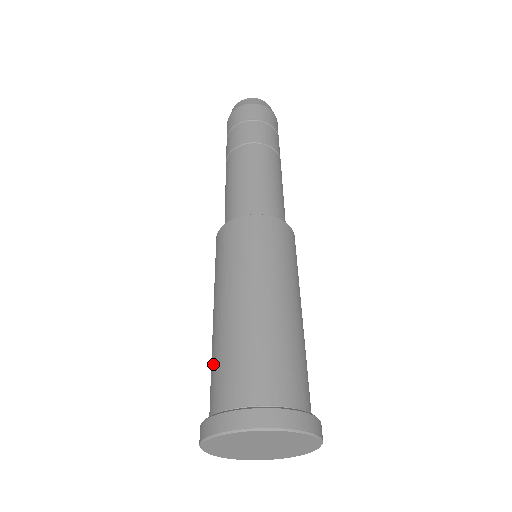
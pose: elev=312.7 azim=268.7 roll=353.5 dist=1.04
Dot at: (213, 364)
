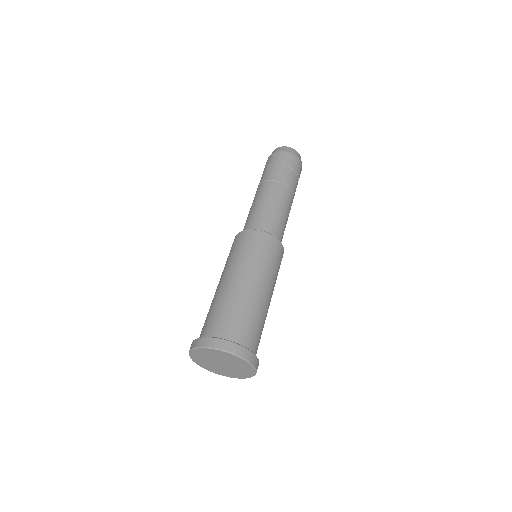
Dot at: occluded
